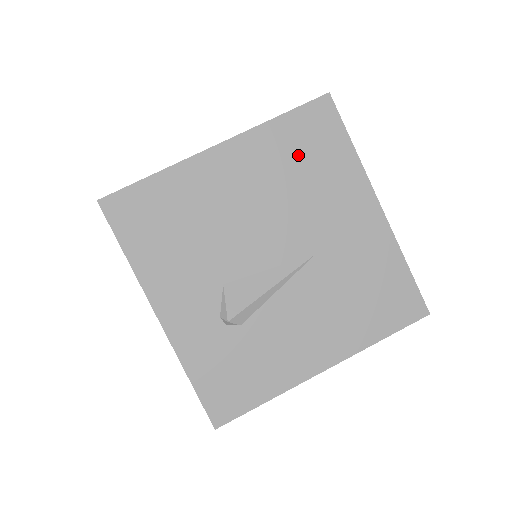
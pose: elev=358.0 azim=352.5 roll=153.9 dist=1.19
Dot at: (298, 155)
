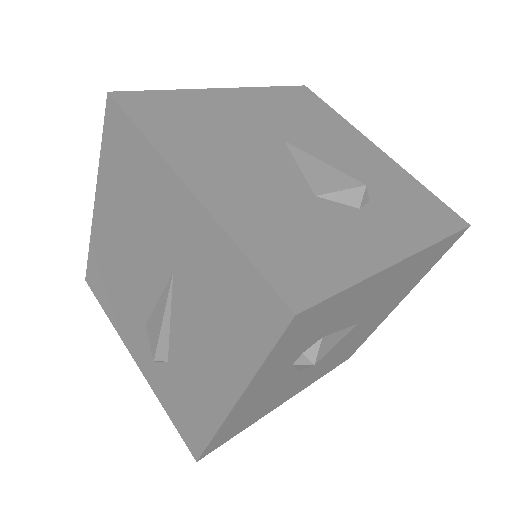
Dot at: (123, 176)
